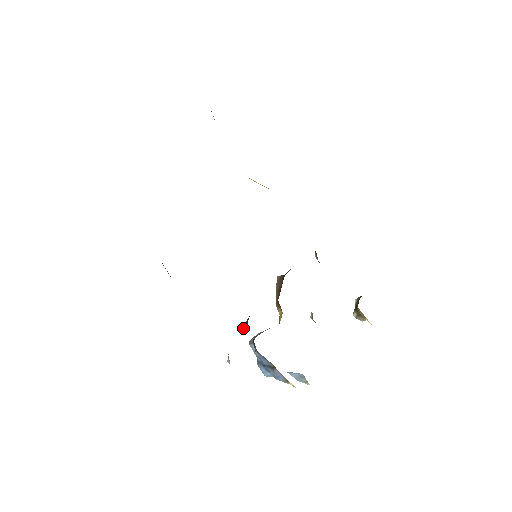
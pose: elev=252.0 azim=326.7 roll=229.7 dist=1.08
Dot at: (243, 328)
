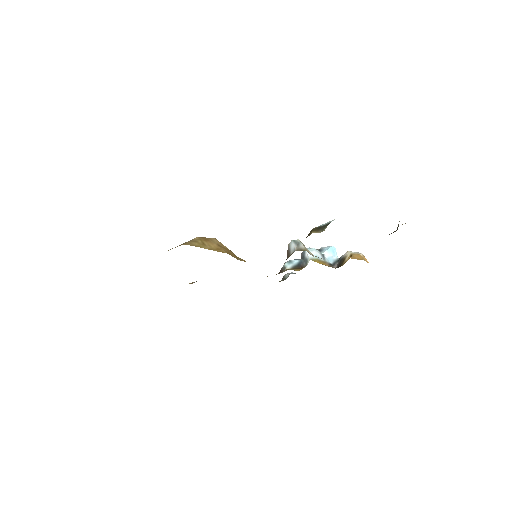
Dot at: occluded
